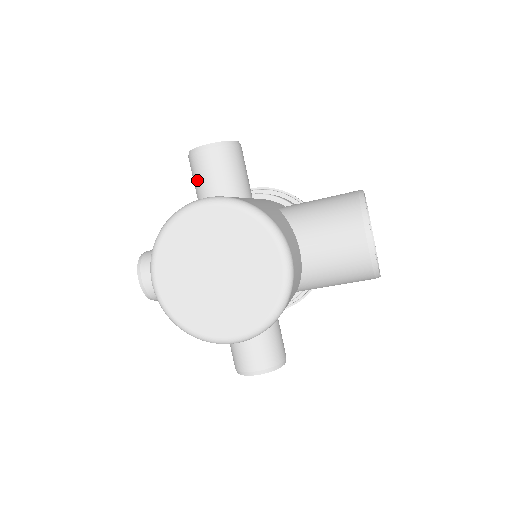
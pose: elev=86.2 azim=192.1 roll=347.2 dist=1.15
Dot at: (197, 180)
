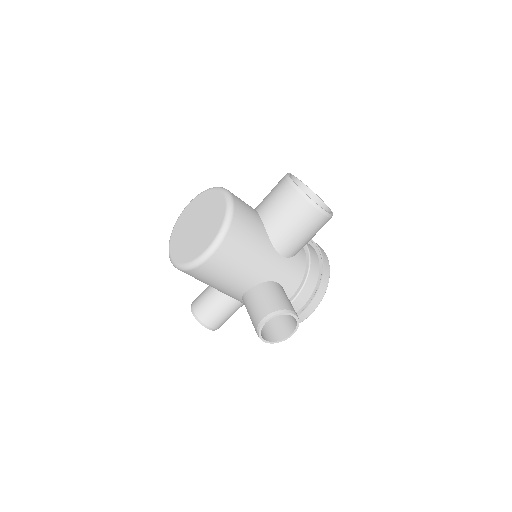
Dot at: occluded
